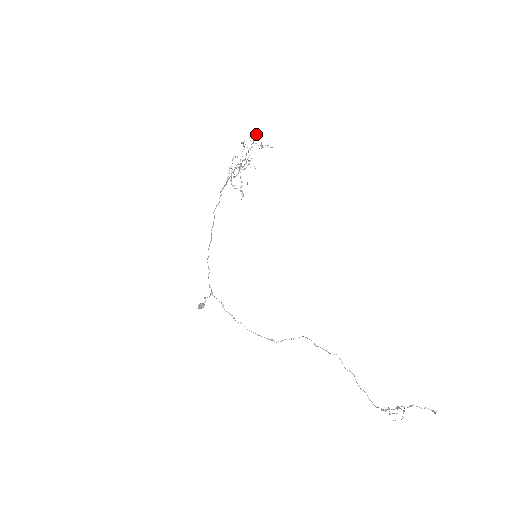
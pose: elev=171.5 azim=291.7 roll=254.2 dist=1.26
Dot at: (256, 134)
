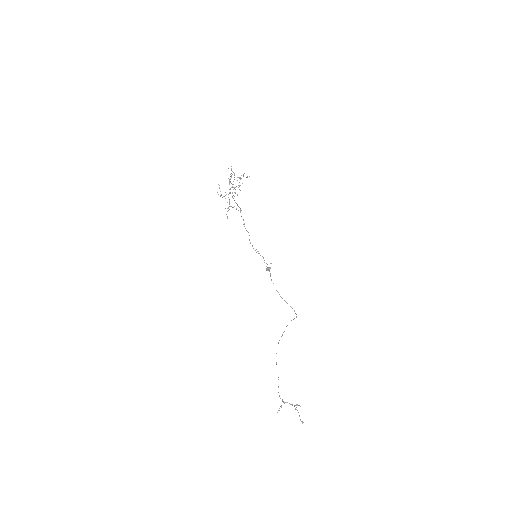
Dot at: (231, 170)
